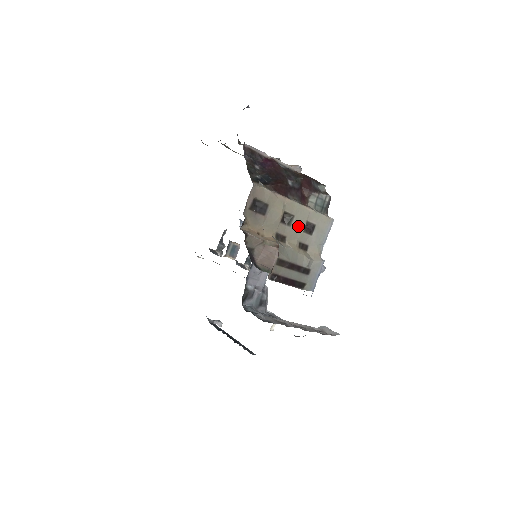
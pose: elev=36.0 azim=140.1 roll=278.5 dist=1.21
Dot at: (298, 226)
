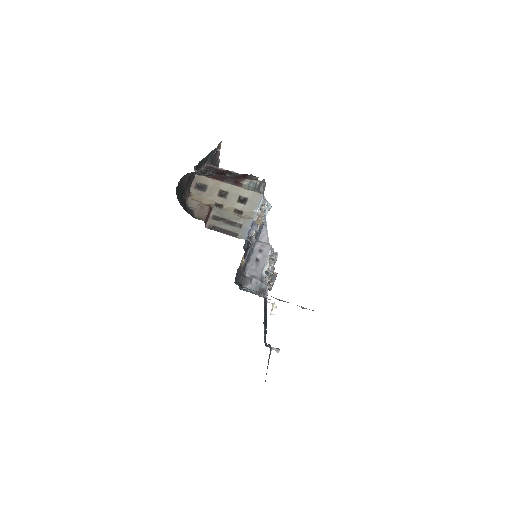
Dot at: (232, 198)
